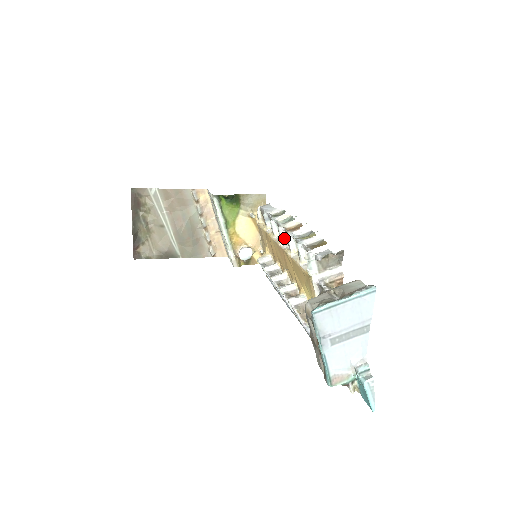
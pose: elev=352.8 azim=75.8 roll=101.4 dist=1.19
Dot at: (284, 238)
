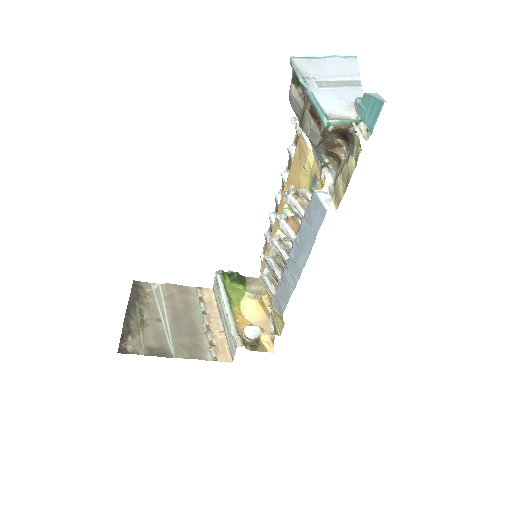
Dot at: occluded
